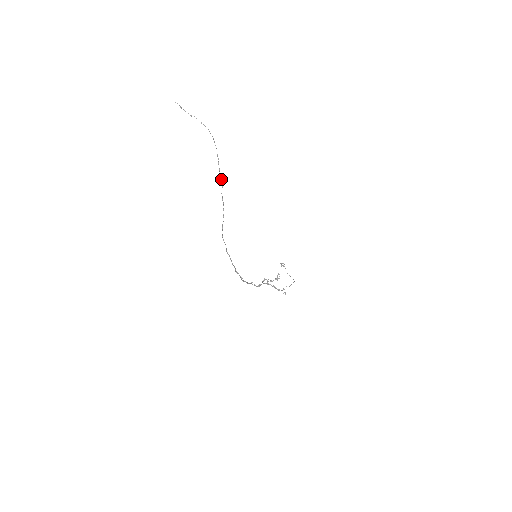
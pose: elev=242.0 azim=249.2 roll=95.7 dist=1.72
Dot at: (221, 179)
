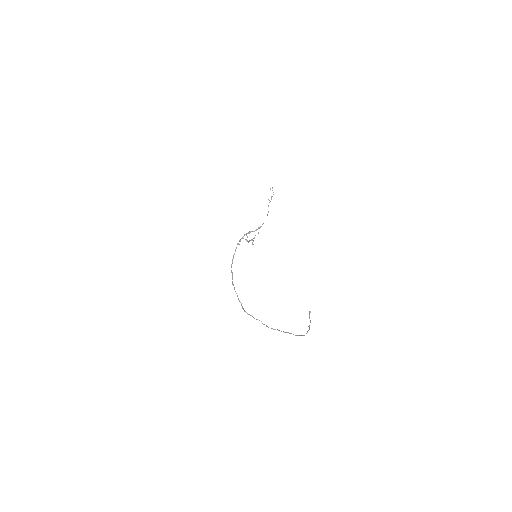
Dot at: occluded
